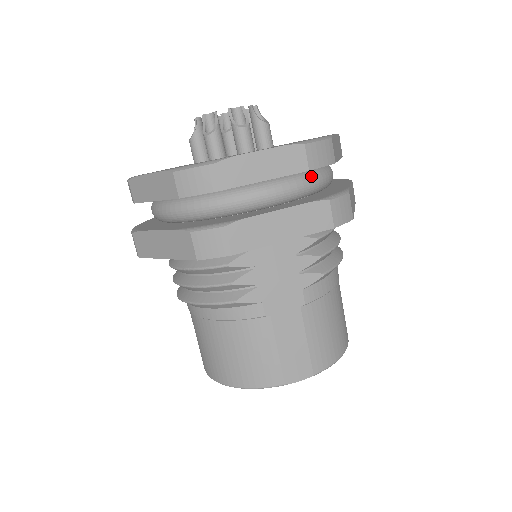
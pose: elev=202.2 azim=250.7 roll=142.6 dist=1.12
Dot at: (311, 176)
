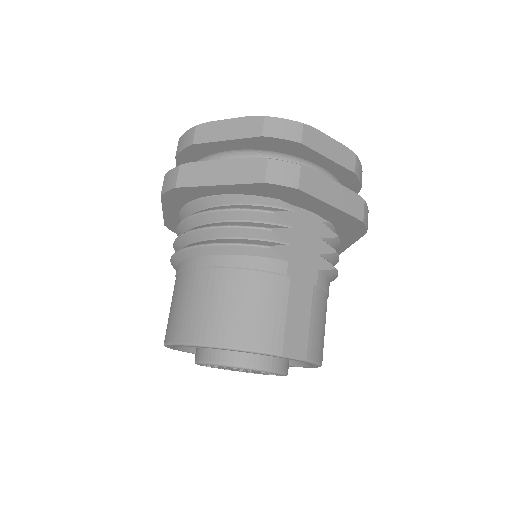
Dot at: occluded
